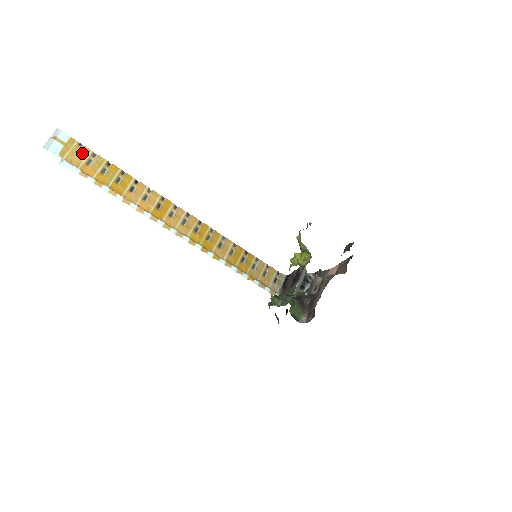
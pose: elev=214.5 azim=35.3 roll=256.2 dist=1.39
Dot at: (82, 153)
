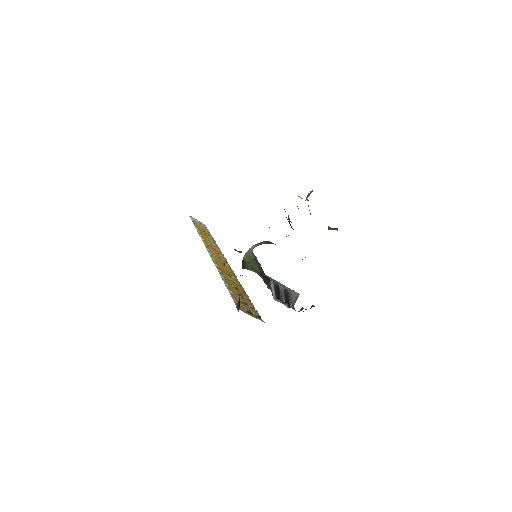
Dot at: (204, 228)
